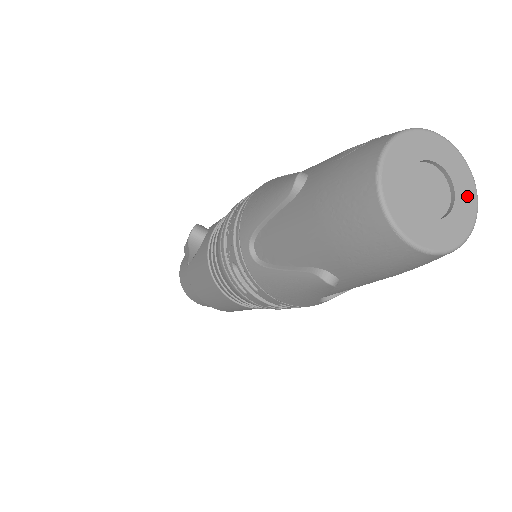
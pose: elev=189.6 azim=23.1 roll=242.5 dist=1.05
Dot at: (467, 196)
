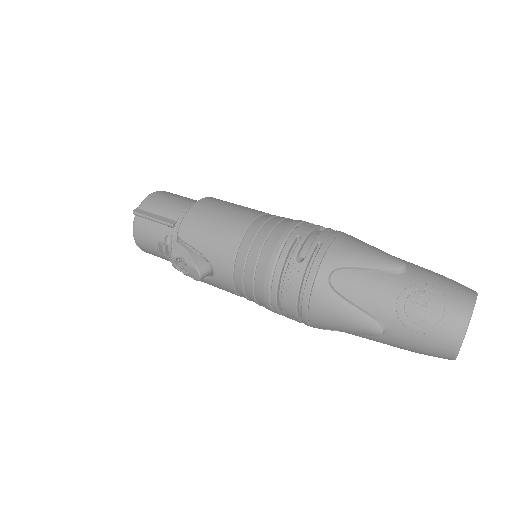
Dot at: occluded
